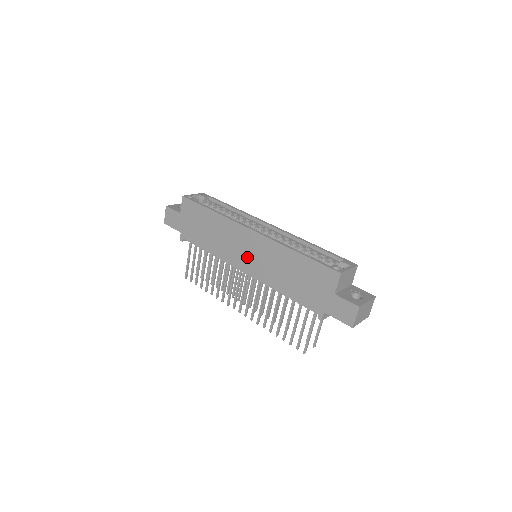
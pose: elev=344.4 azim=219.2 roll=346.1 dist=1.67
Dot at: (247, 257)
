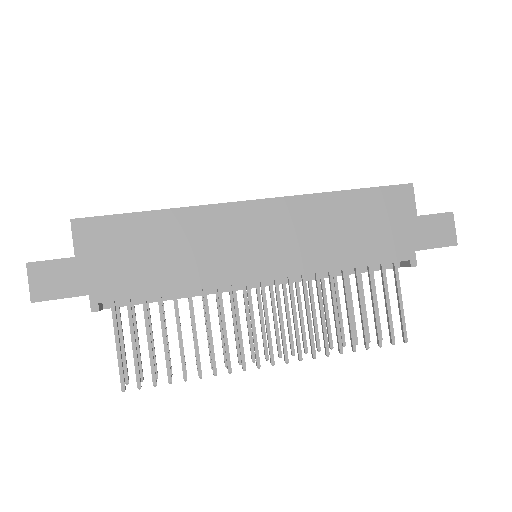
Dot at: (262, 250)
